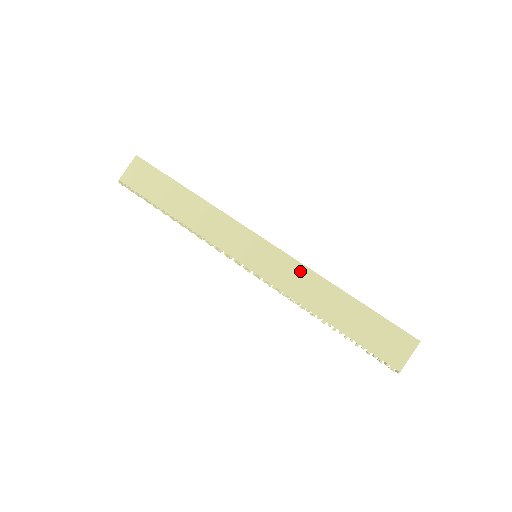
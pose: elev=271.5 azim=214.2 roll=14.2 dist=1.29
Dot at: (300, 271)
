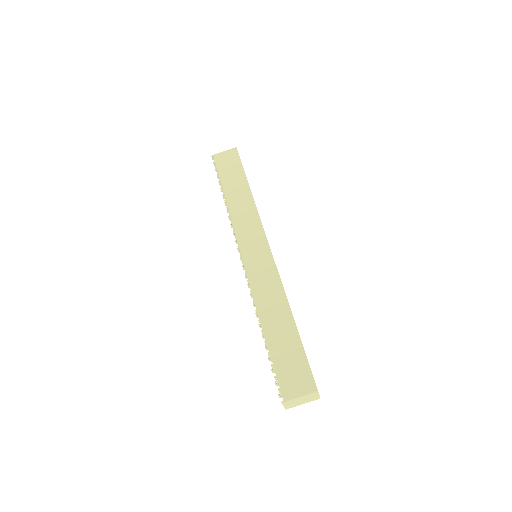
Dot at: (275, 281)
